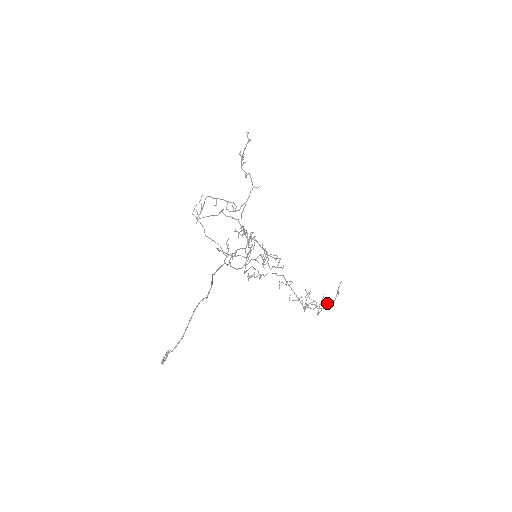
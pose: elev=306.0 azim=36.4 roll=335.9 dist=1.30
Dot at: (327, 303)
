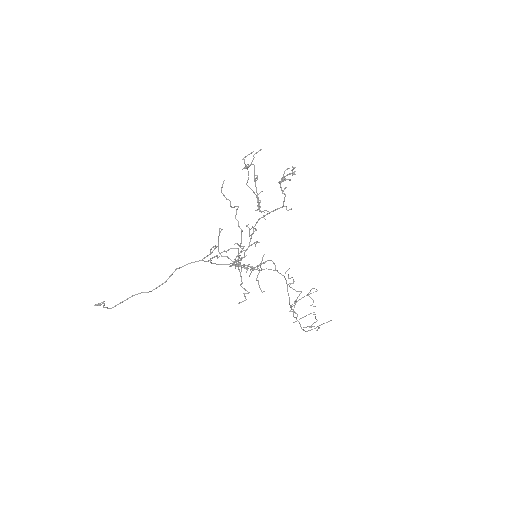
Dot at: (315, 317)
